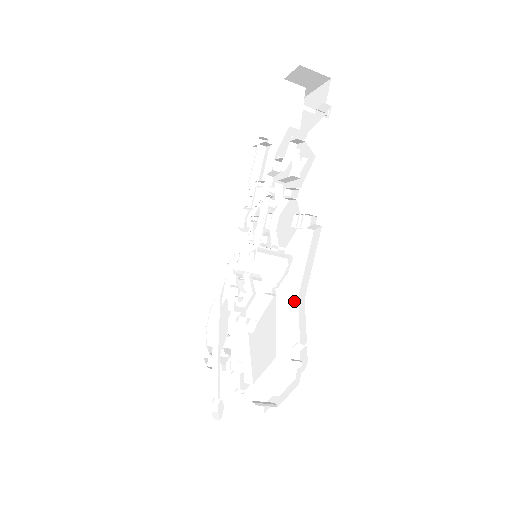
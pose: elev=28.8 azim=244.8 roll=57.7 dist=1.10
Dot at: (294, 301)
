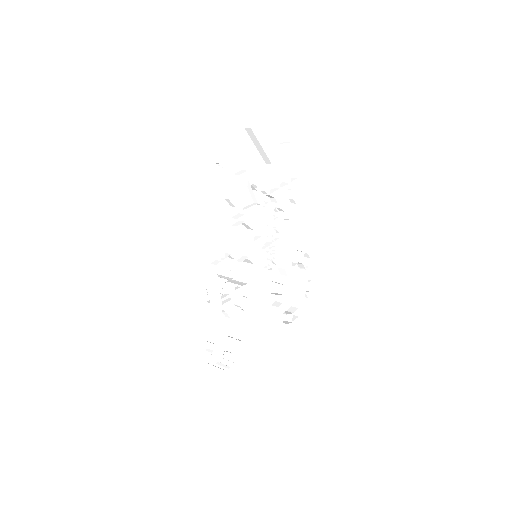
Dot at: (219, 310)
